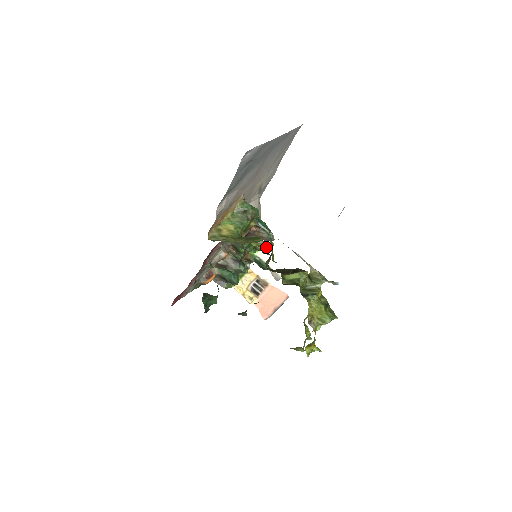
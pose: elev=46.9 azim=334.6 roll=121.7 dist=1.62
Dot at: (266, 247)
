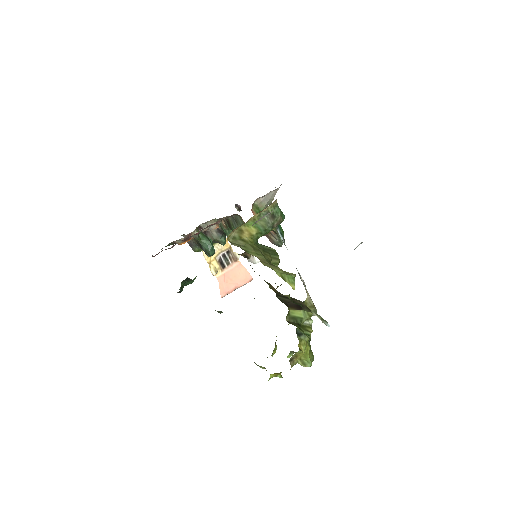
Dot at: (290, 283)
